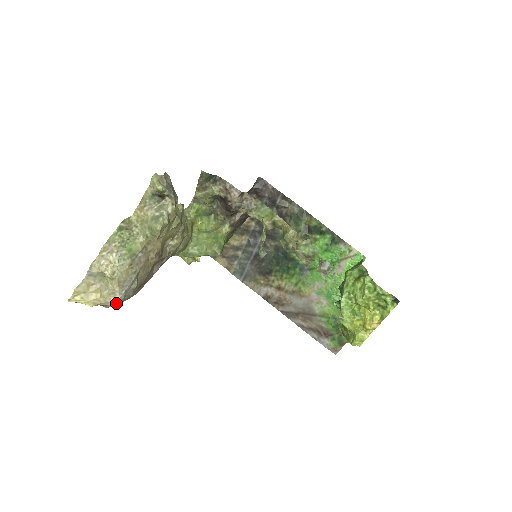
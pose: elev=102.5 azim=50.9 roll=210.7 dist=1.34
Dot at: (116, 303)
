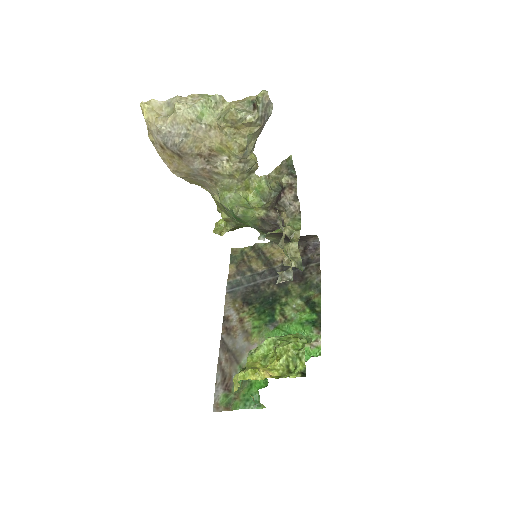
Dot at: (157, 133)
